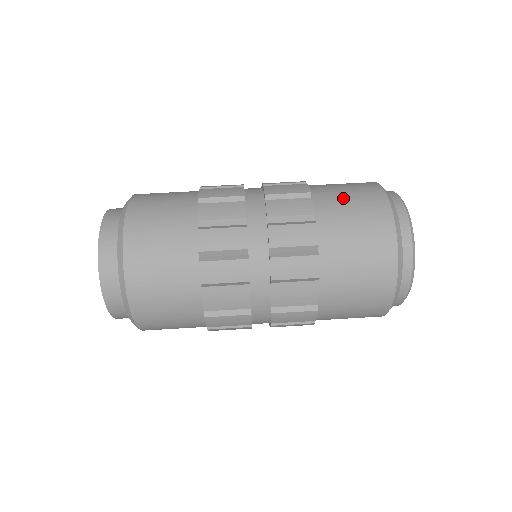
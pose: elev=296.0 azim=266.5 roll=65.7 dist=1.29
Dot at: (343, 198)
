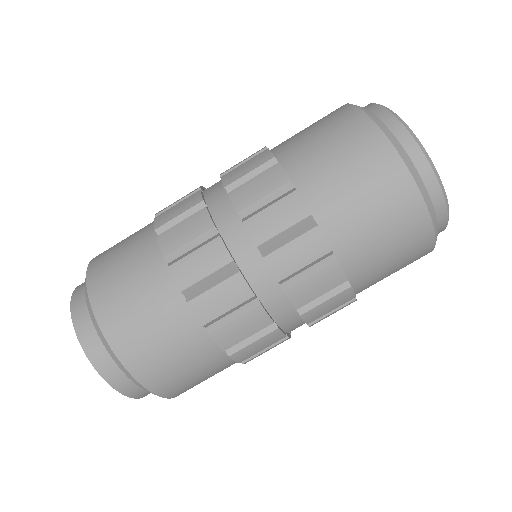
Dot at: (384, 261)
